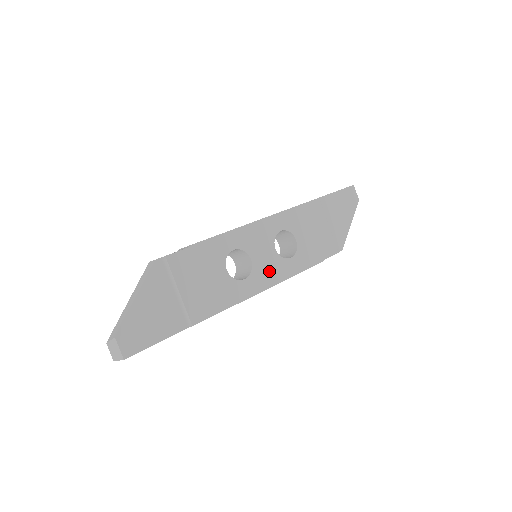
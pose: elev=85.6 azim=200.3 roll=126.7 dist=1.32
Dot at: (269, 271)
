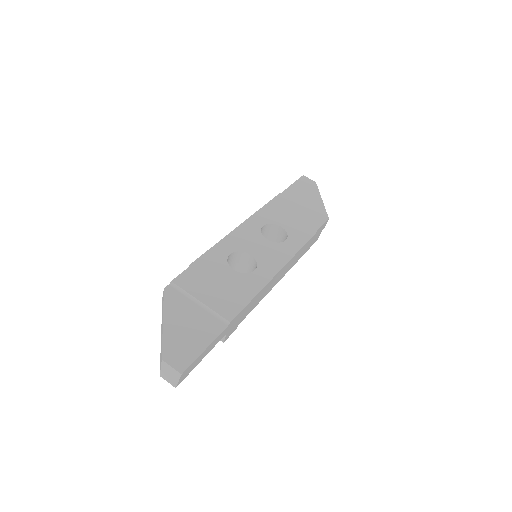
Dot at: (273, 256)
